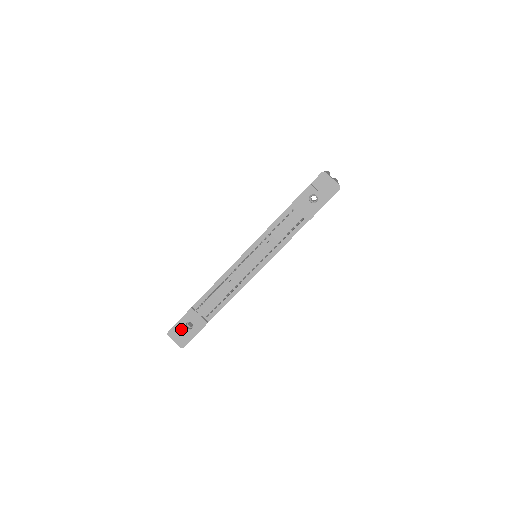
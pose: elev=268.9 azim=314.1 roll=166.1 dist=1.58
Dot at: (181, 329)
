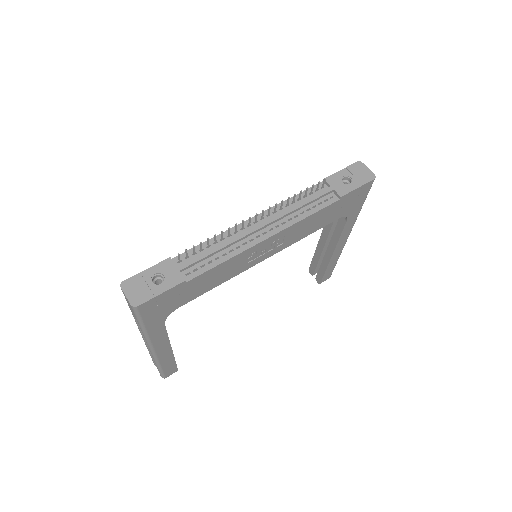
Dot at: (144, 281)
